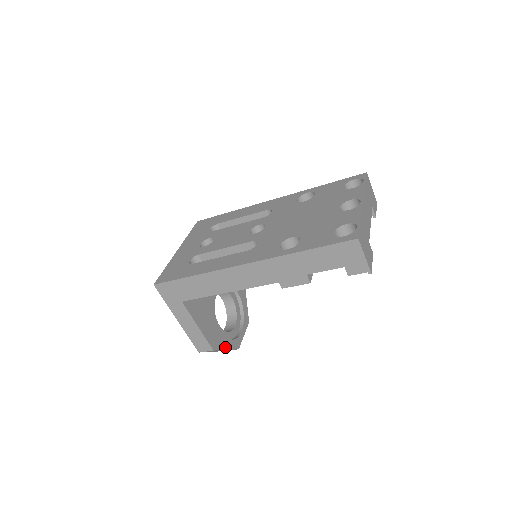
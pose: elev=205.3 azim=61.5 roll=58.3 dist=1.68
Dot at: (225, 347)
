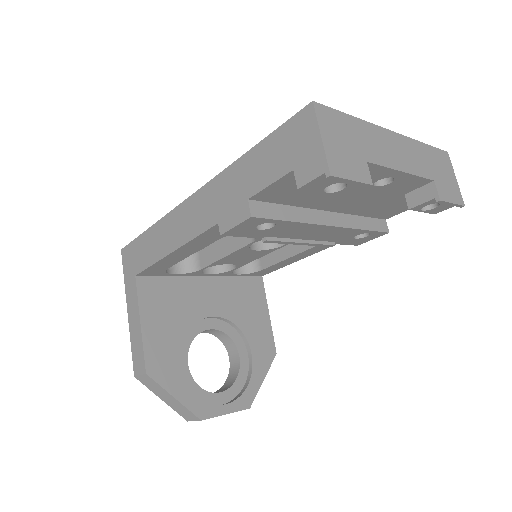
Dot at: (174, 392)
